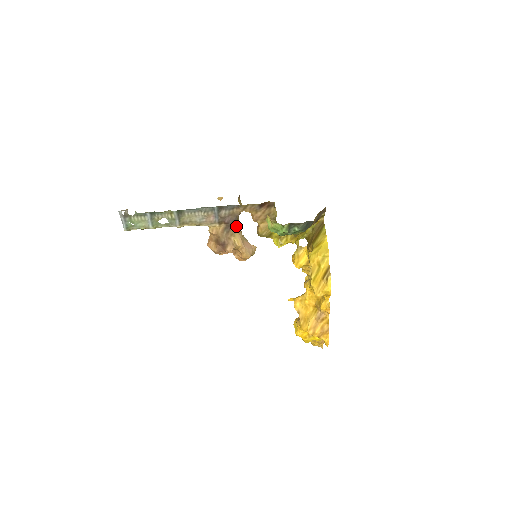
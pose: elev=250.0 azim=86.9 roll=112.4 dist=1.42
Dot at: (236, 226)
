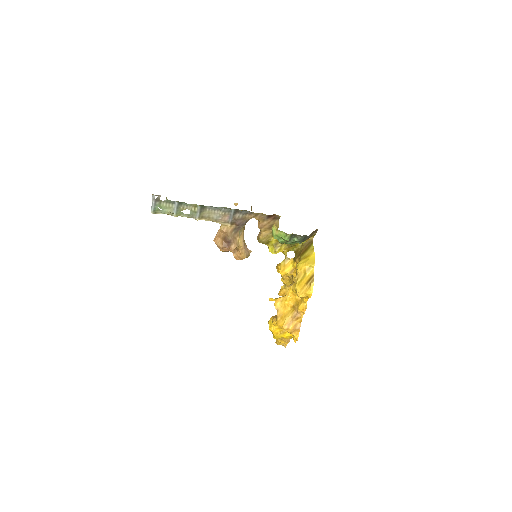
Dot at: (243, 229)
